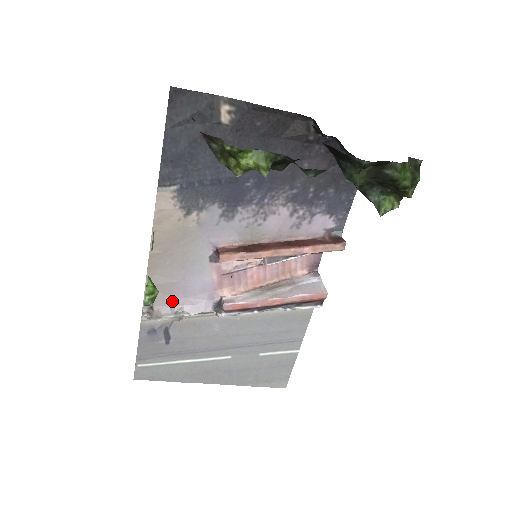
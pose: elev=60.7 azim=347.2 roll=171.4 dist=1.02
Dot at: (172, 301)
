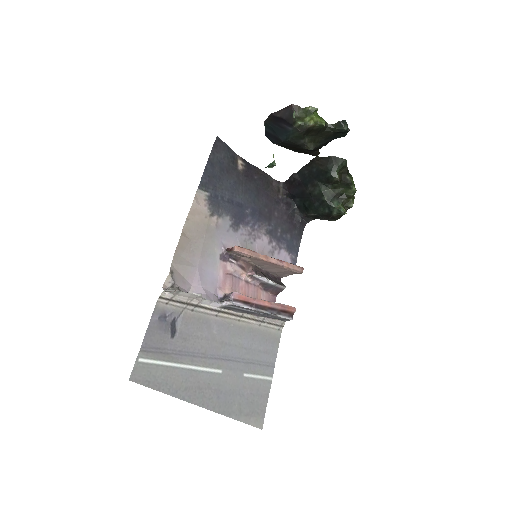
Dot at: (188, 286)
